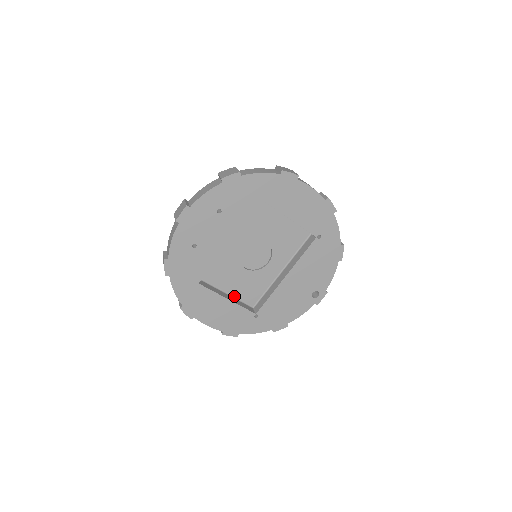
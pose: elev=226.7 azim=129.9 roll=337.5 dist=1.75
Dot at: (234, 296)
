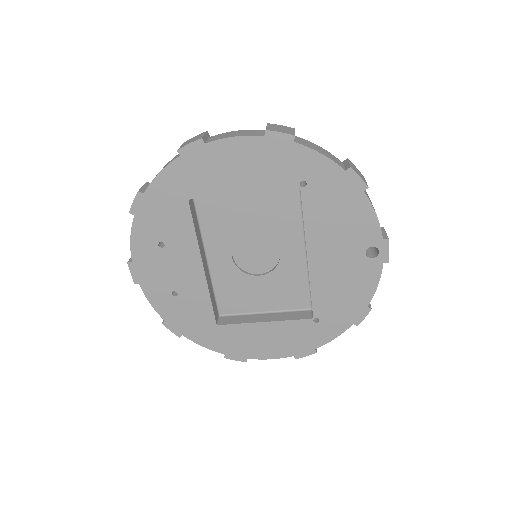
Dot at: (277, 310)
